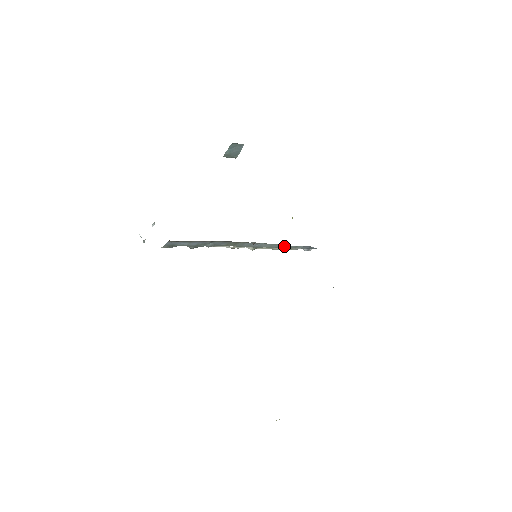
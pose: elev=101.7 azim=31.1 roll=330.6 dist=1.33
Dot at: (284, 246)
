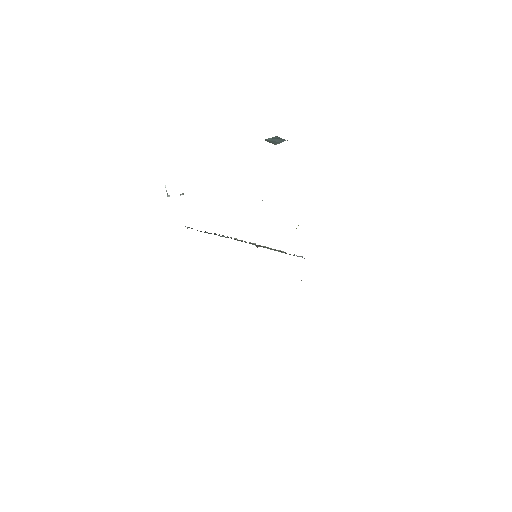
Dot at: (281, 252)
